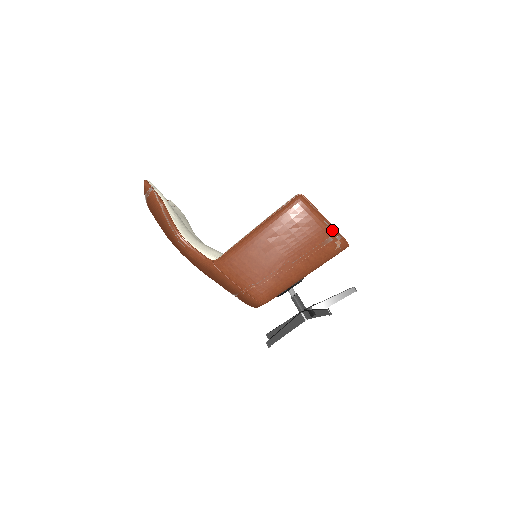
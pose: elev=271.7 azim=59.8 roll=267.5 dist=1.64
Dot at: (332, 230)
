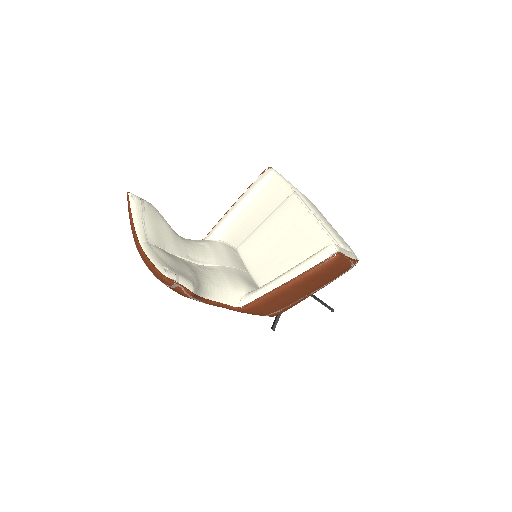
Dot at: (353, 264)
